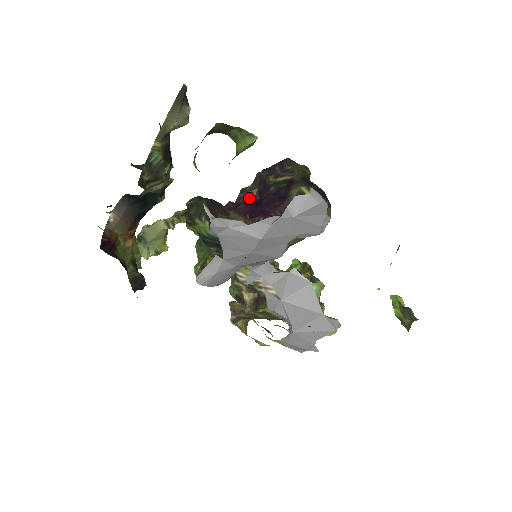
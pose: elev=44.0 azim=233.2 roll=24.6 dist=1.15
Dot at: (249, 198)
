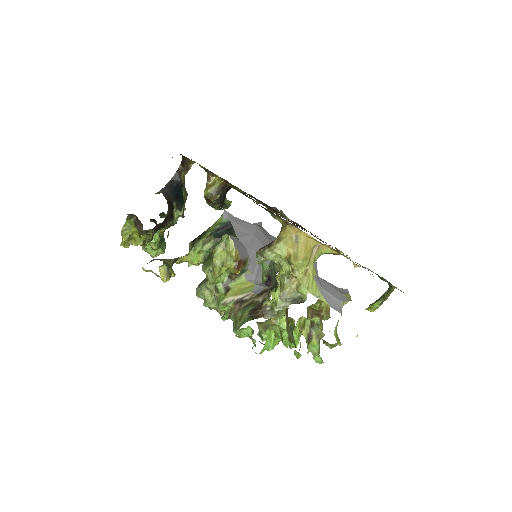
Dot at: occluded
